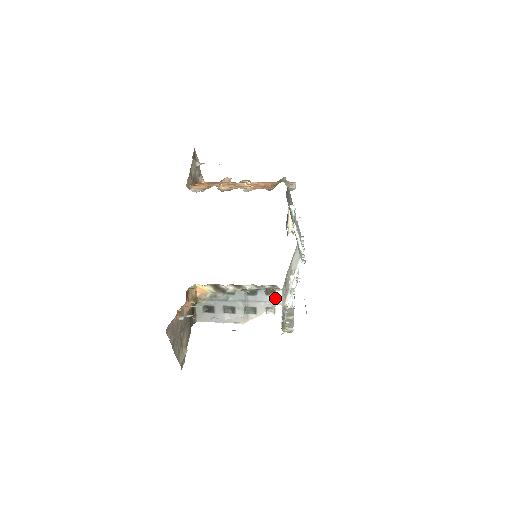
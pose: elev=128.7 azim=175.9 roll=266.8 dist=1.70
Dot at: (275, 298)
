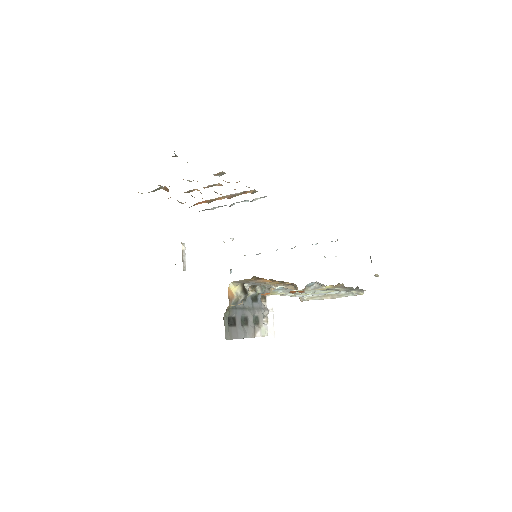
Dot at: (266, 305)
